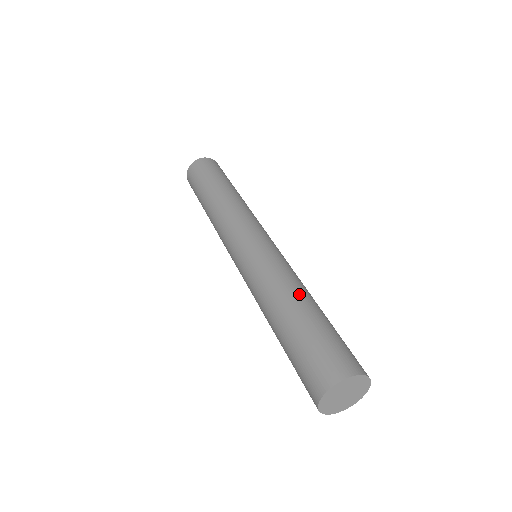
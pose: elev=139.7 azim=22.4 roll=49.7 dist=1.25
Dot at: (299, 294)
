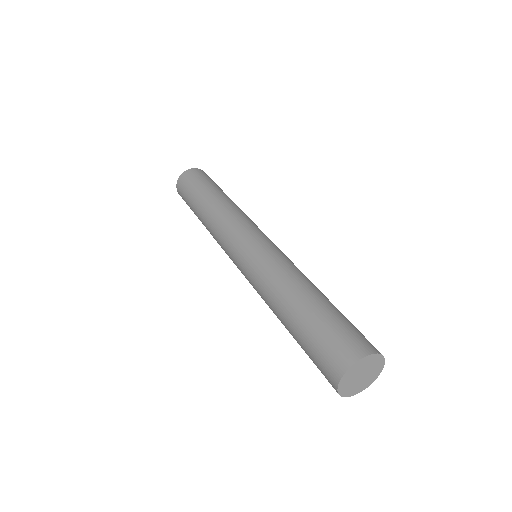
Dot at: (284, 299)
